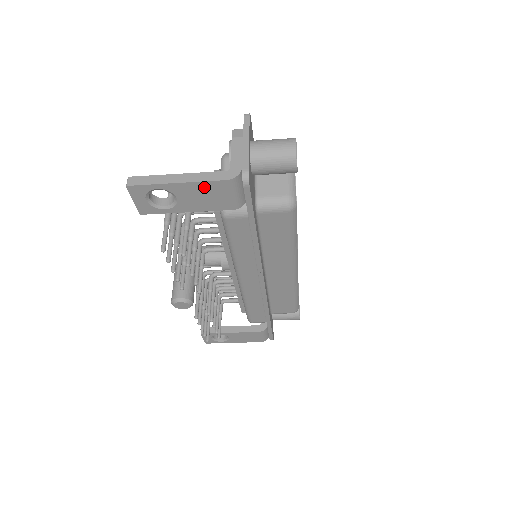
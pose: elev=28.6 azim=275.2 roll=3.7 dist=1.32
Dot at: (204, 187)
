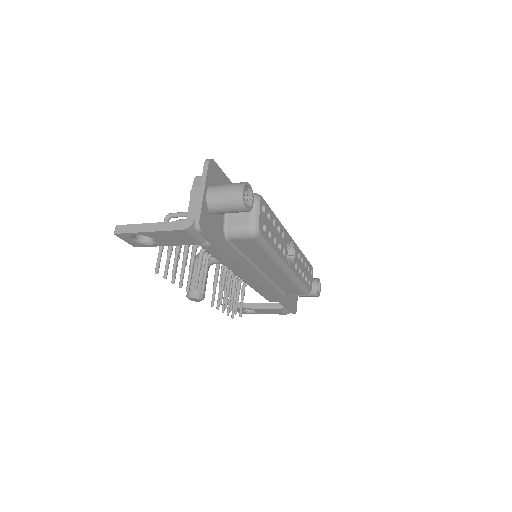
Dot at: (169, 233)
